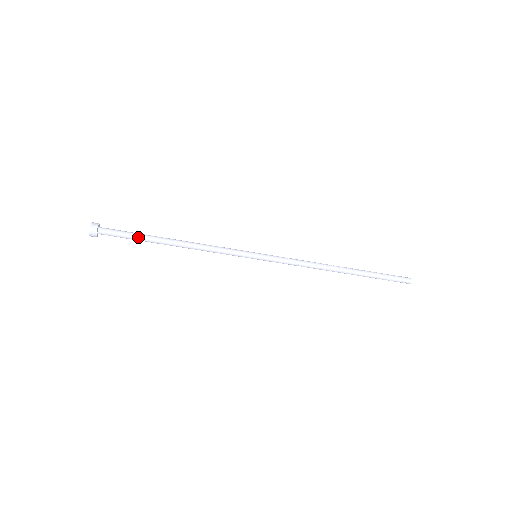
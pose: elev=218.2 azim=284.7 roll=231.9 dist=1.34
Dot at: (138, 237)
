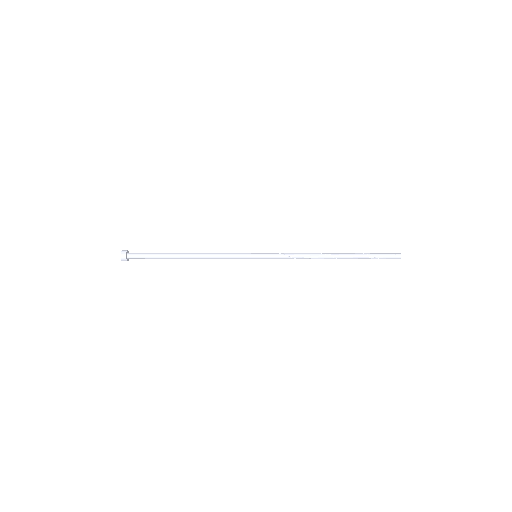
Dot at: (158, 257)
